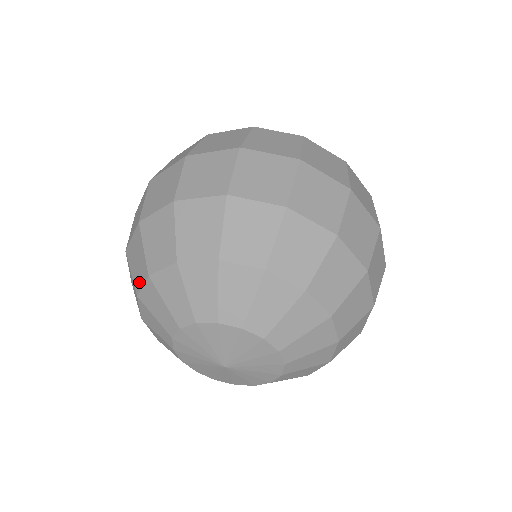
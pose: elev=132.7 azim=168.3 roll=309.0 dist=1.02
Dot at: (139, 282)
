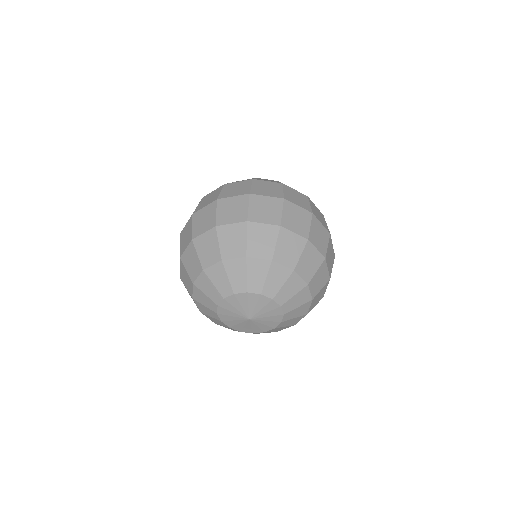
Dot at: (230, 254)
